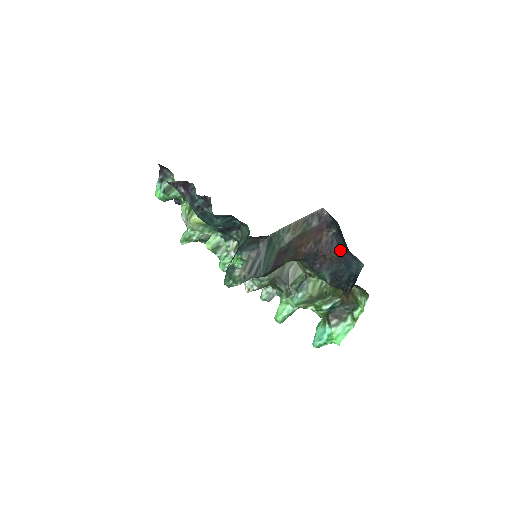
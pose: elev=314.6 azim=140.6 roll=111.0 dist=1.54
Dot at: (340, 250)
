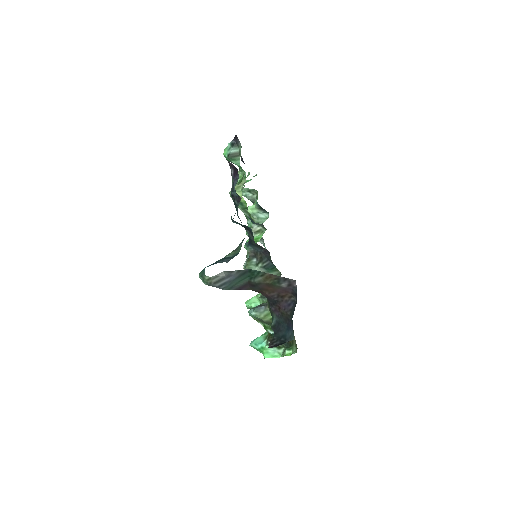
Dot at: (290, 315)
